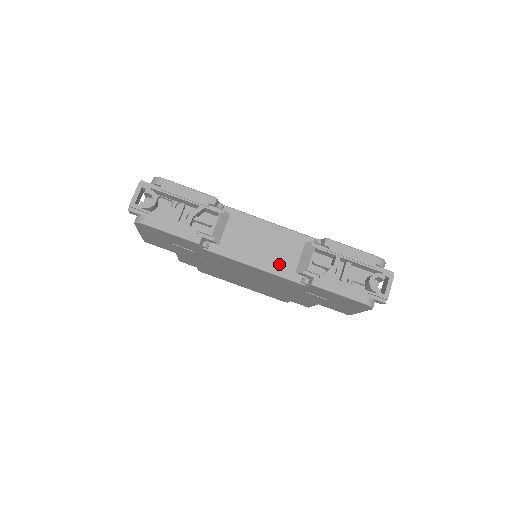
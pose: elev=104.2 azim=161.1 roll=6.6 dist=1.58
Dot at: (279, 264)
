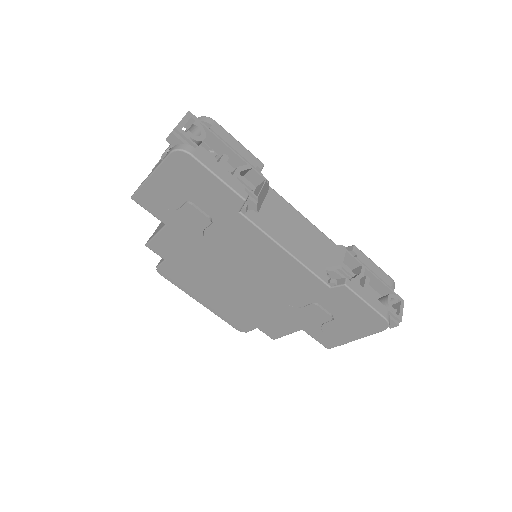
Dot at: (309, 257)
